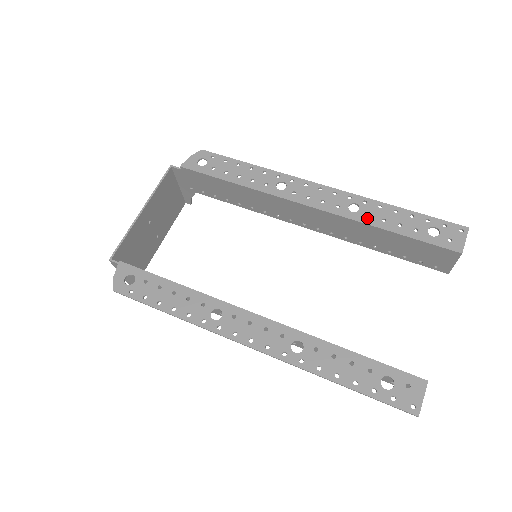
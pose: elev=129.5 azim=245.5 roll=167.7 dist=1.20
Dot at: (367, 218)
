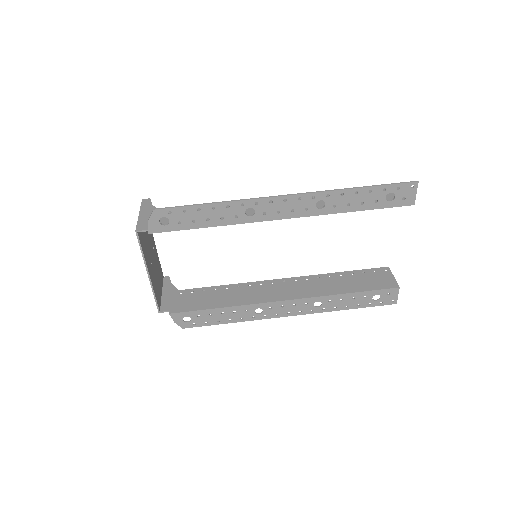
Dot at: (334, 209)
